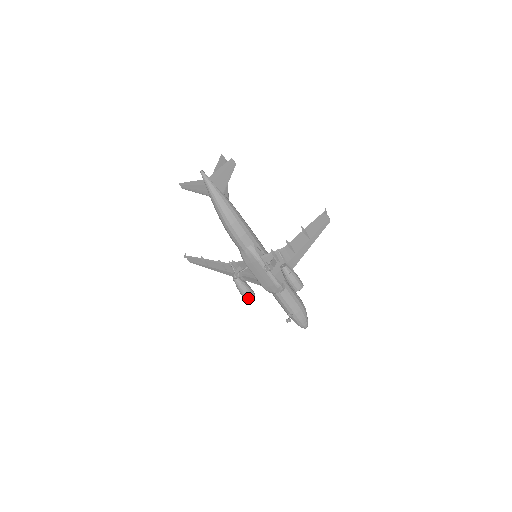
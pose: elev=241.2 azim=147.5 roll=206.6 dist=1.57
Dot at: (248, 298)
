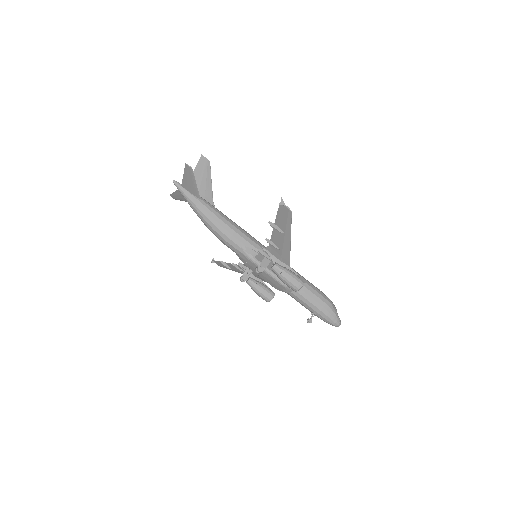
Dot at: (266, 300)
